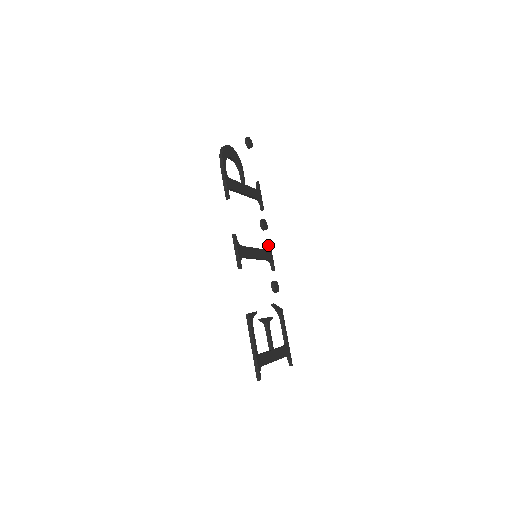
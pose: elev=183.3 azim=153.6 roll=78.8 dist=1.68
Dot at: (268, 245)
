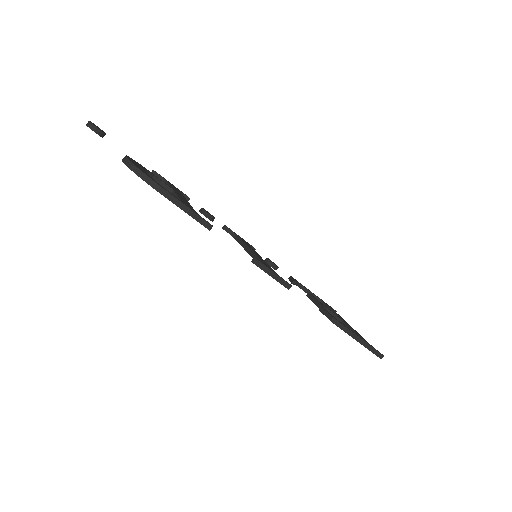
Dot at: (229, 231)
